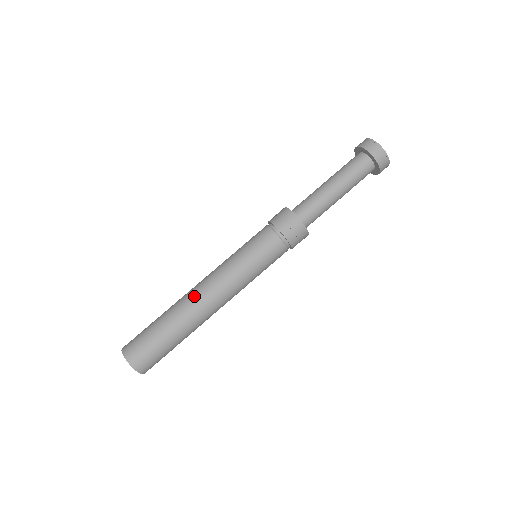
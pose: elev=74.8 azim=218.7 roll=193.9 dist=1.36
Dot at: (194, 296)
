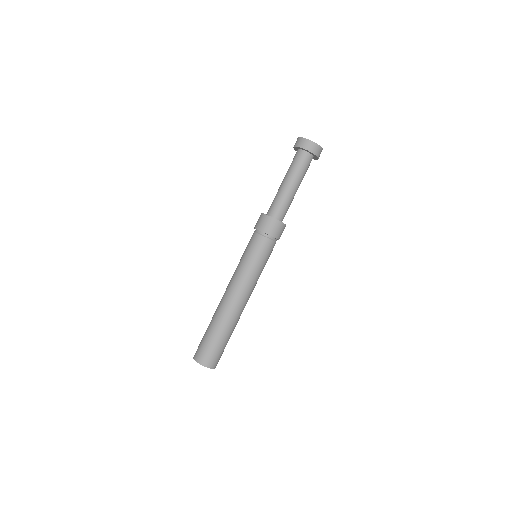
Dot at: (226, 303)
